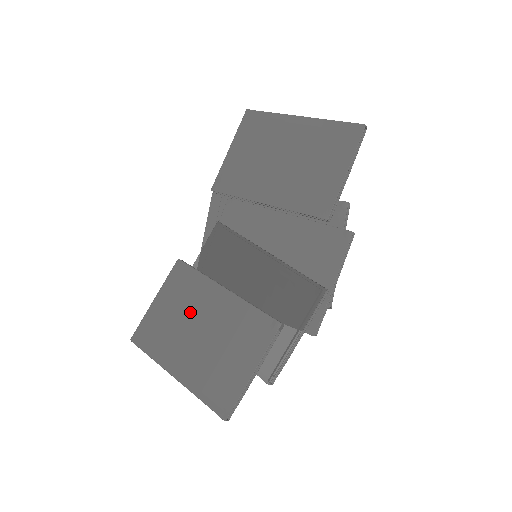
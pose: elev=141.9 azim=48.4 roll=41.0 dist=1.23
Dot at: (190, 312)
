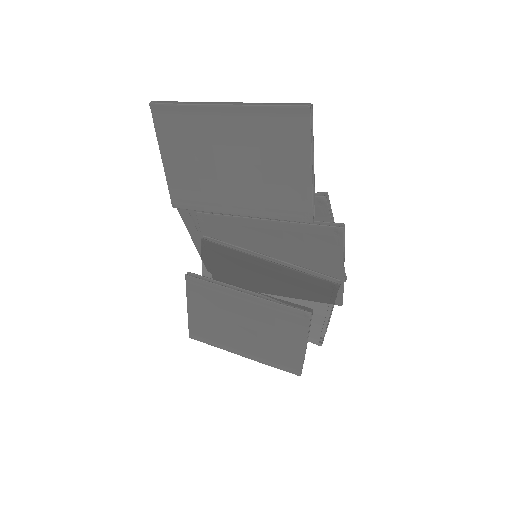
Dot at: (226, 314)
